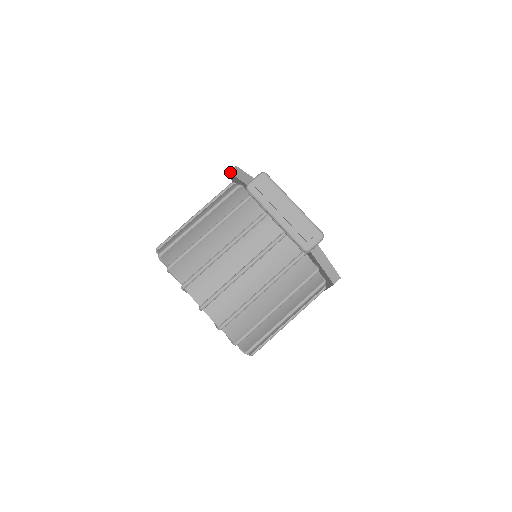
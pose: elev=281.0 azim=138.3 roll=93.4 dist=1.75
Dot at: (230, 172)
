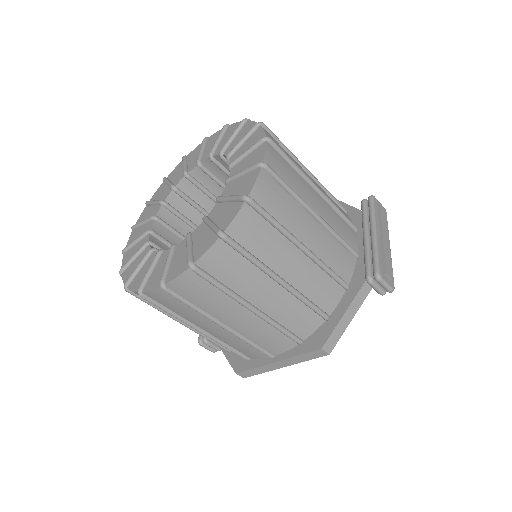
Dot at: occluded
